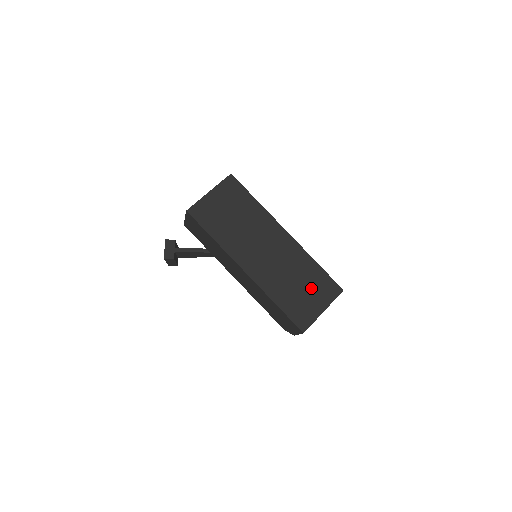
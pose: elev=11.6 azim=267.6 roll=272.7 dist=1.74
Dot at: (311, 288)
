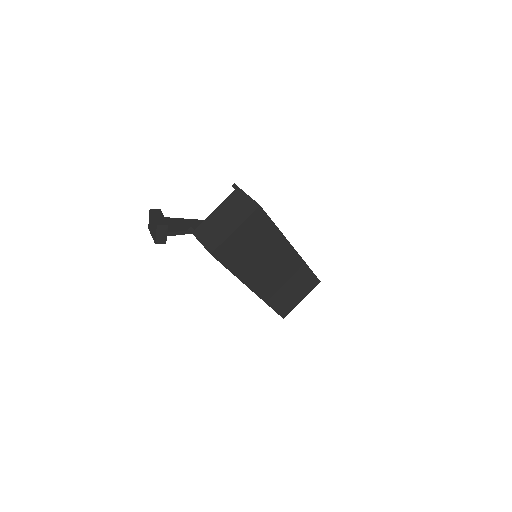
Dot at: (299, 287)
